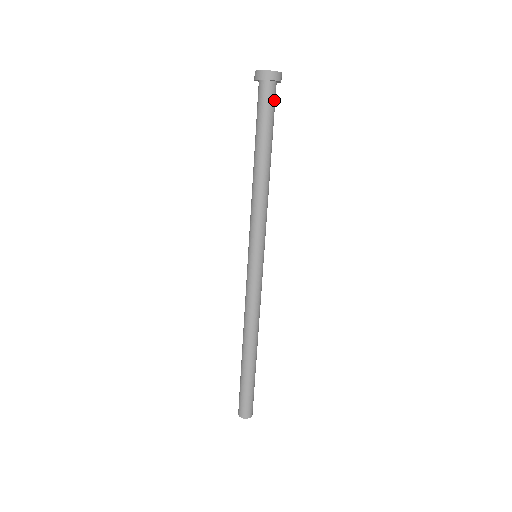
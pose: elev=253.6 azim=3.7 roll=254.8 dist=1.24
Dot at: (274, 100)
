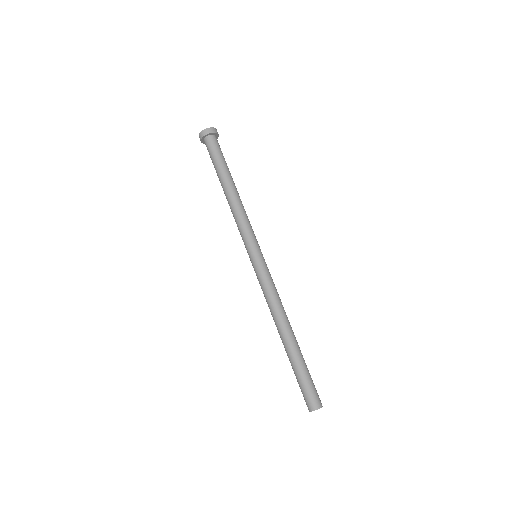
Dot at: (216, 146)
